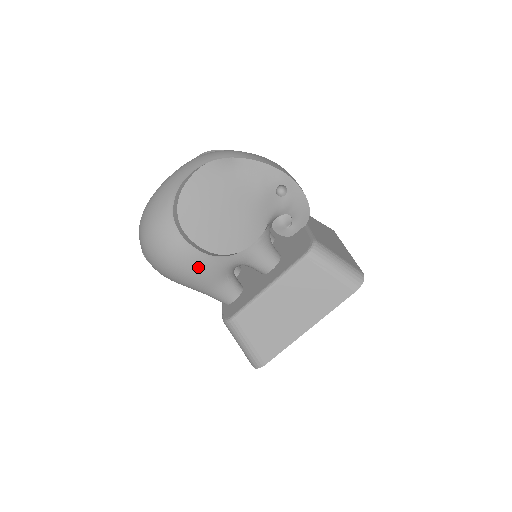
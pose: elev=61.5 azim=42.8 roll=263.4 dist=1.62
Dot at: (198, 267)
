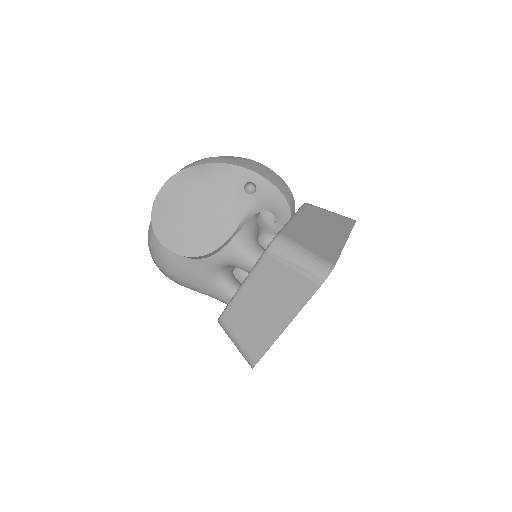
Dot at: (185, 270)
